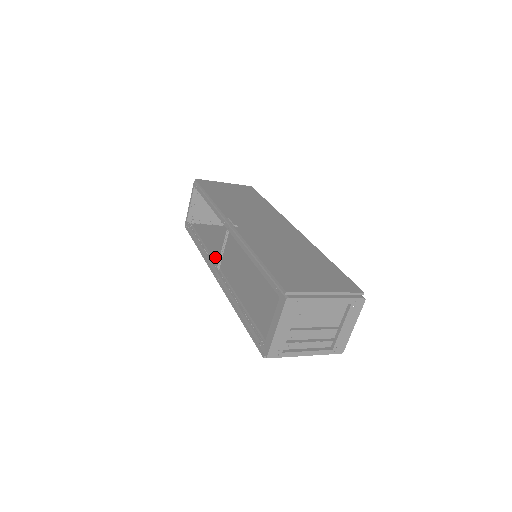
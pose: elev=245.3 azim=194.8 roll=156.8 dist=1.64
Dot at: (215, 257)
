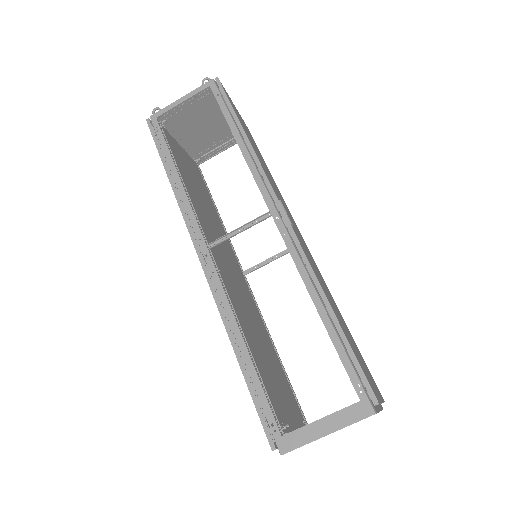
Dot at: (199, 218)
